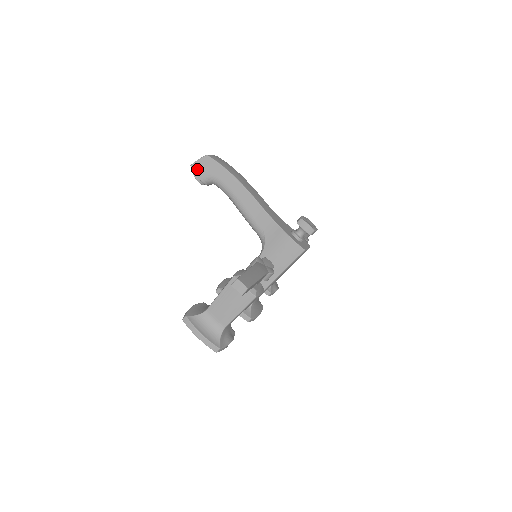
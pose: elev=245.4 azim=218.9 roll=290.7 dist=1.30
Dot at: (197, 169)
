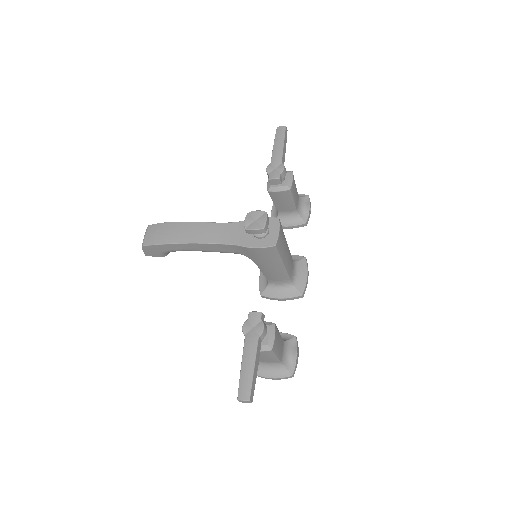
Dot at: (151, 255)
